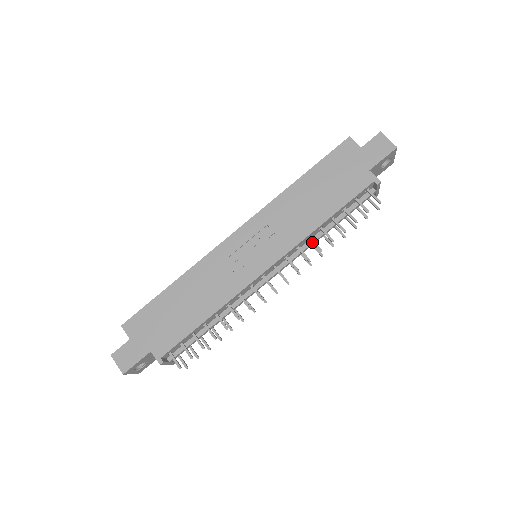
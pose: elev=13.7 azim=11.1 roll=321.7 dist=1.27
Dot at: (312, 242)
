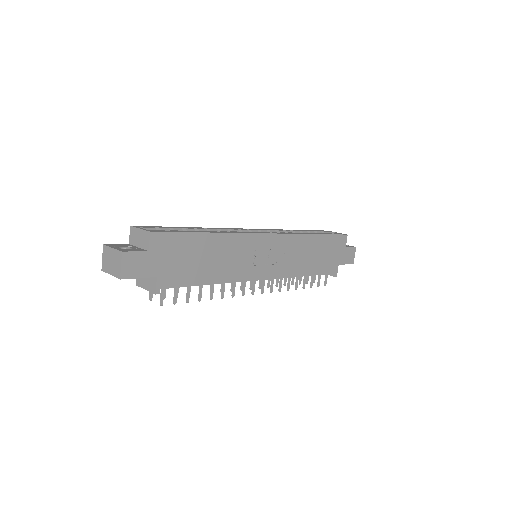
Dot at: (290, 280)
